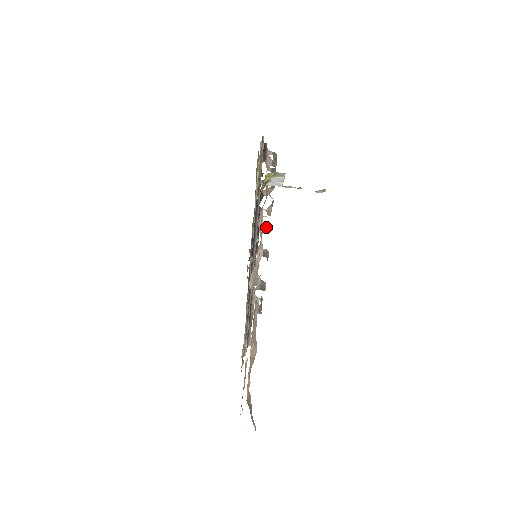
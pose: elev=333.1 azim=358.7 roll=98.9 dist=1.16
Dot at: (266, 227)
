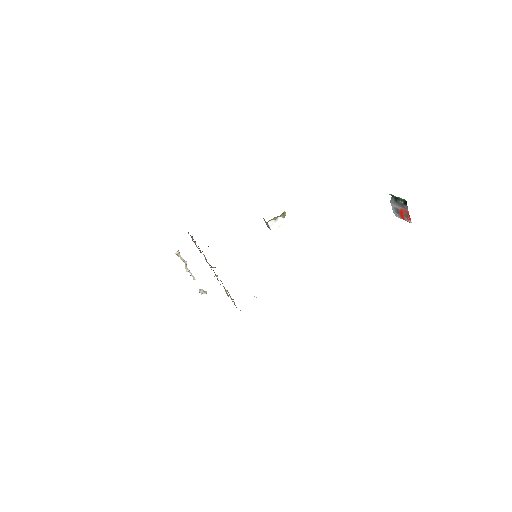
Dot at: occluded
